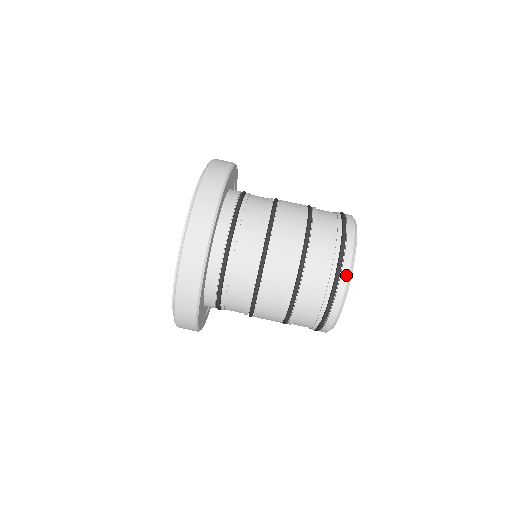
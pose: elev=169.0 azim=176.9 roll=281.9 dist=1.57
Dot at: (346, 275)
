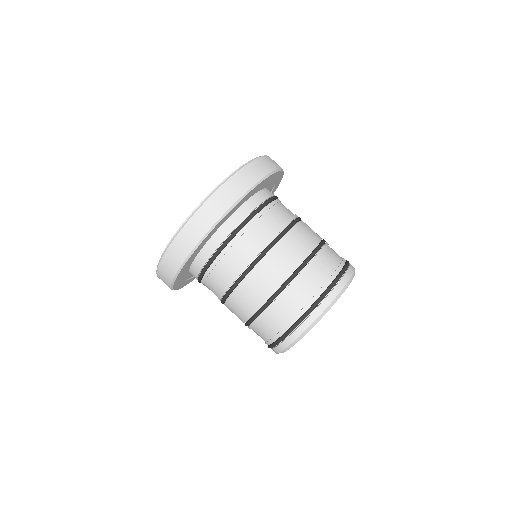
Dot at: (281, 349)
